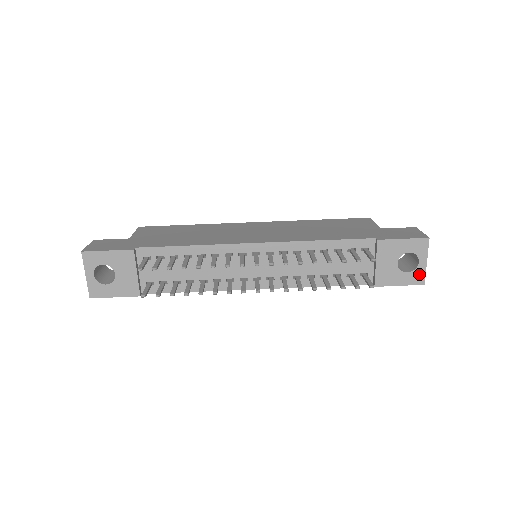
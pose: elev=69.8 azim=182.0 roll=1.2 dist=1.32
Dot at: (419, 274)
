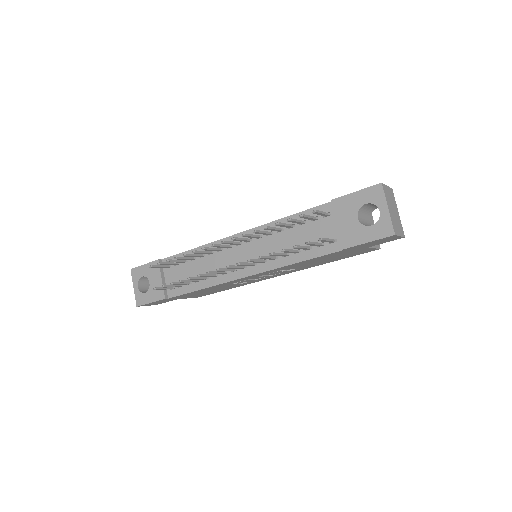
Dot at: (385, 224)
